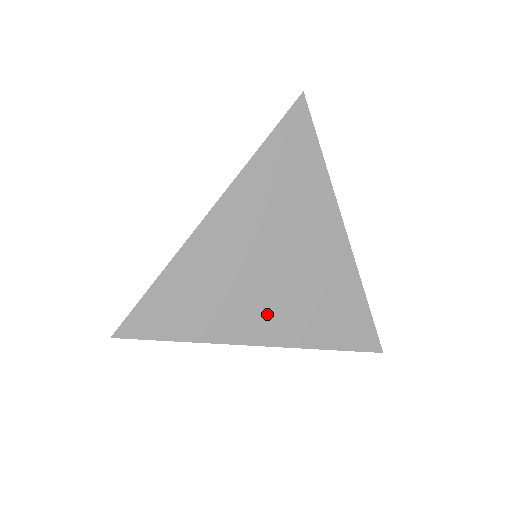
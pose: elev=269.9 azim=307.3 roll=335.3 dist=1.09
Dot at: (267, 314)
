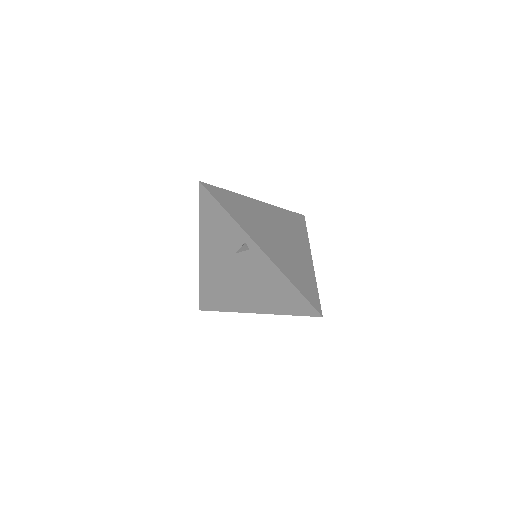
Dot at: (268, 243)
